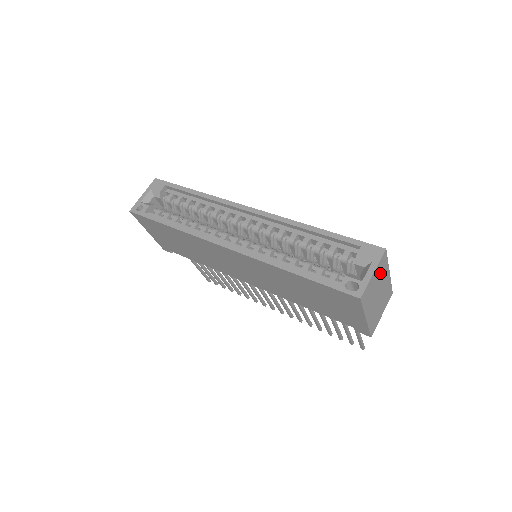
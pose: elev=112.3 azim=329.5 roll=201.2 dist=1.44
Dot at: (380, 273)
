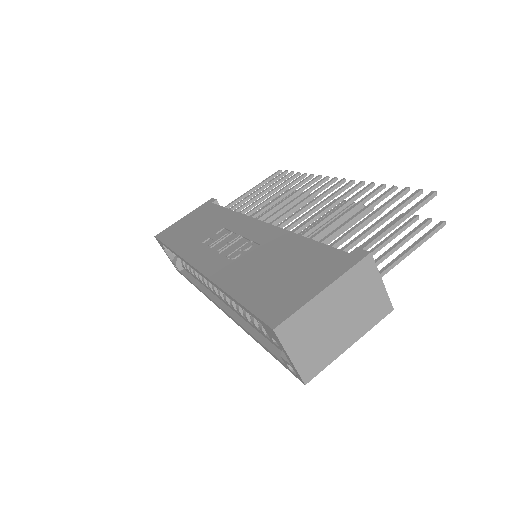
Dot at: (303, 331)
